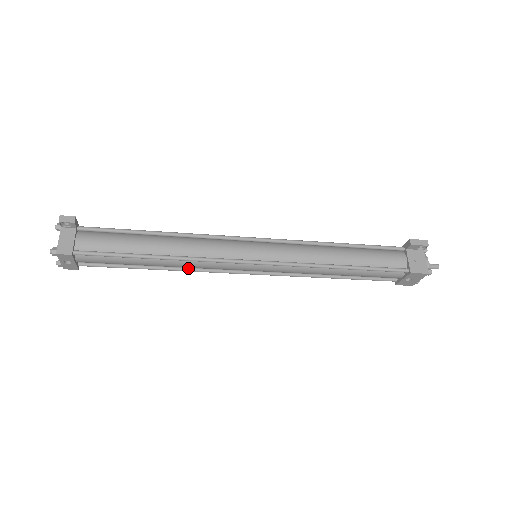
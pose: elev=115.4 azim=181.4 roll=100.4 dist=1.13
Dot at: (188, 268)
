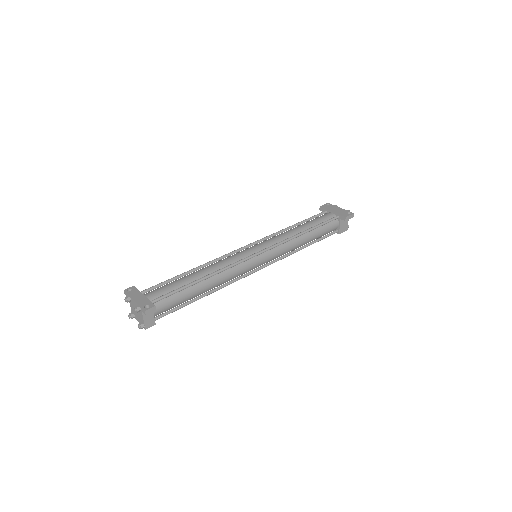
Dot at: occluded
